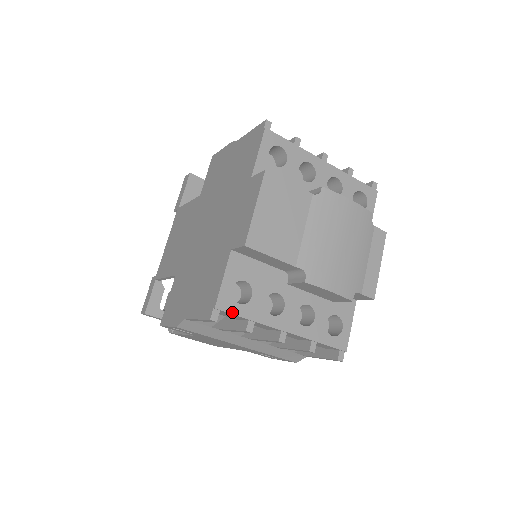
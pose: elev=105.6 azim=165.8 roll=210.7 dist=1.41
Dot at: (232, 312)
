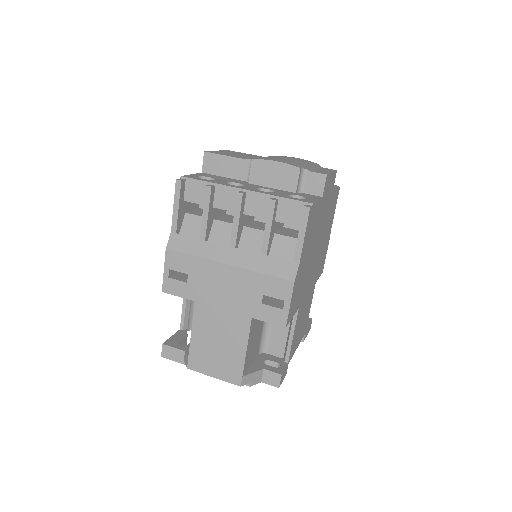
Dot at: (195, 179)
